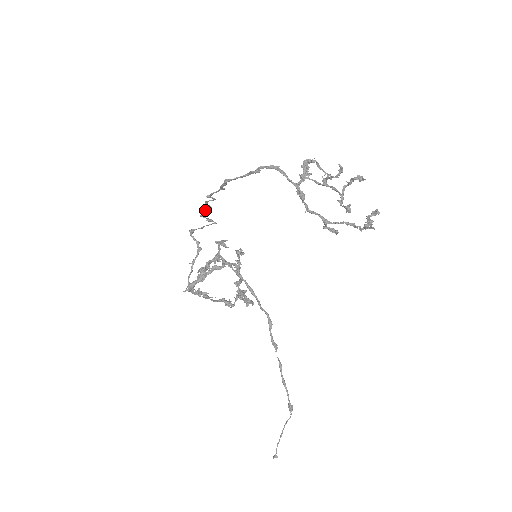
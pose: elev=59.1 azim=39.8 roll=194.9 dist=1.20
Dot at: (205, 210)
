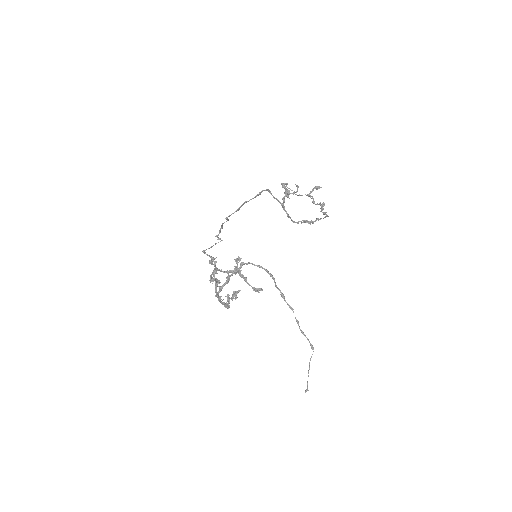
Dot at: (220, 230)
